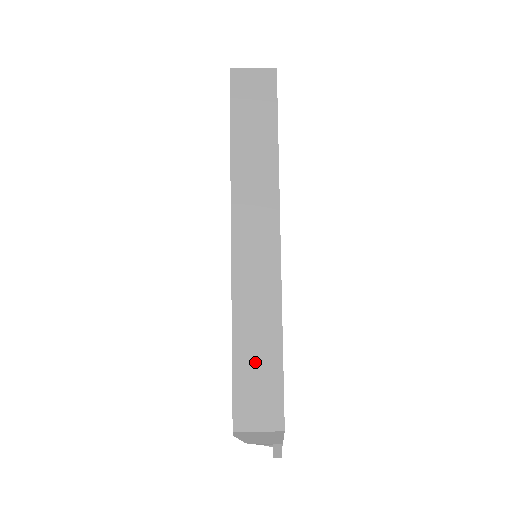
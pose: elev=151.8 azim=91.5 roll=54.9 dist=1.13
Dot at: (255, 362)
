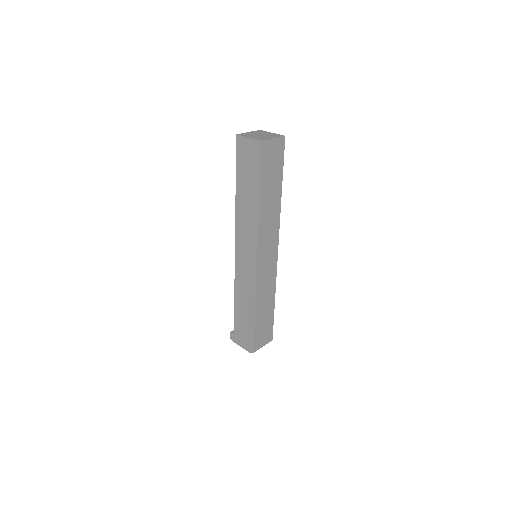
Dot at: (264, 317)
